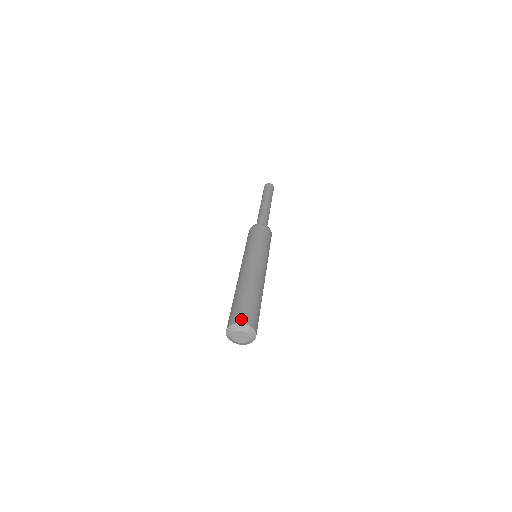
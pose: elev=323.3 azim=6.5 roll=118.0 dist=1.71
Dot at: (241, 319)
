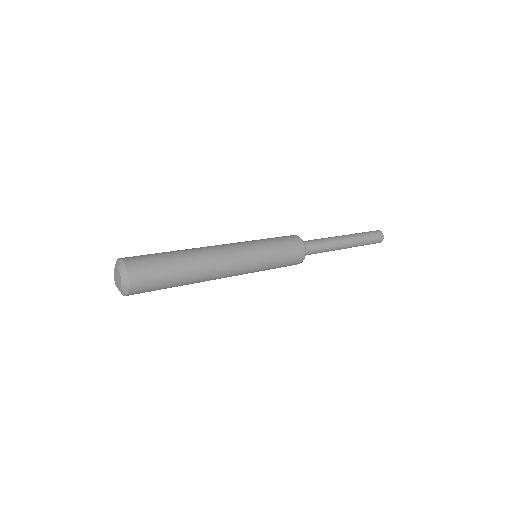
Dot at: (128, 257)
